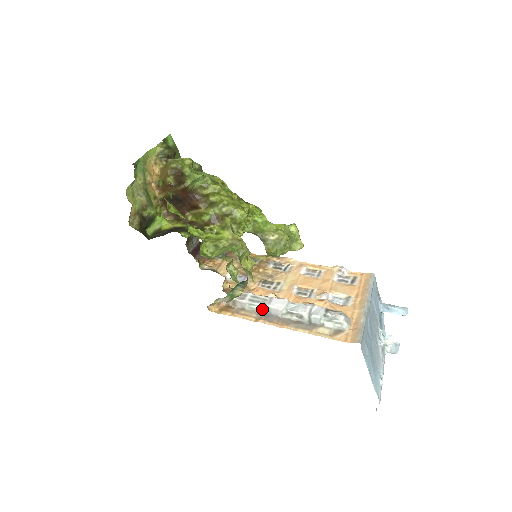
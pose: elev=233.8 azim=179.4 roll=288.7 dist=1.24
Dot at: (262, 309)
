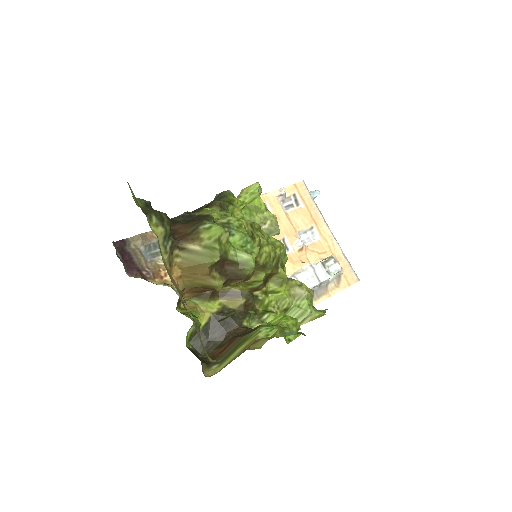
Dot at: occluded
